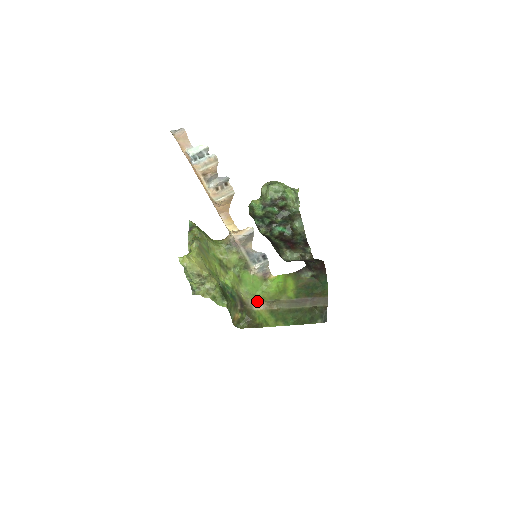
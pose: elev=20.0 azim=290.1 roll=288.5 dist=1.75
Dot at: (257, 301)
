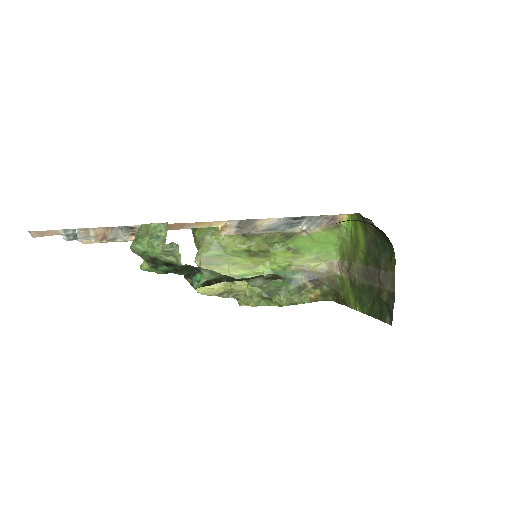
Dot at: (339, 260)
